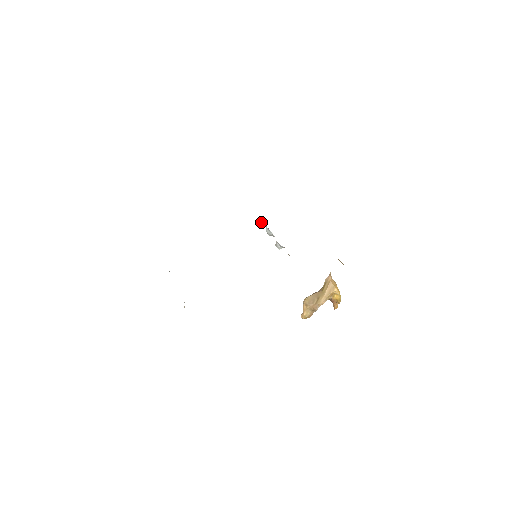
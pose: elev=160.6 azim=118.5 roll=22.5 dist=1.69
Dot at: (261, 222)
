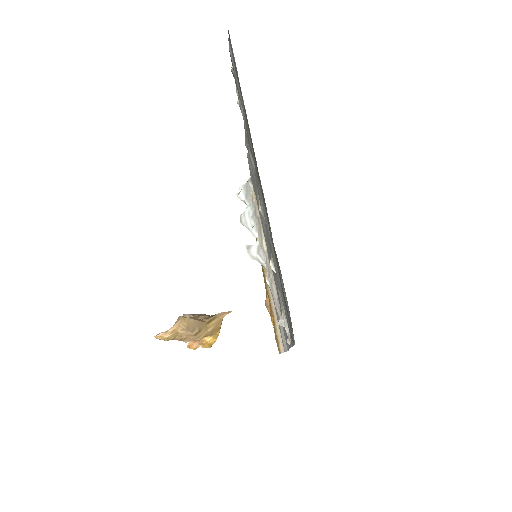
Dot at: (244, 197)
